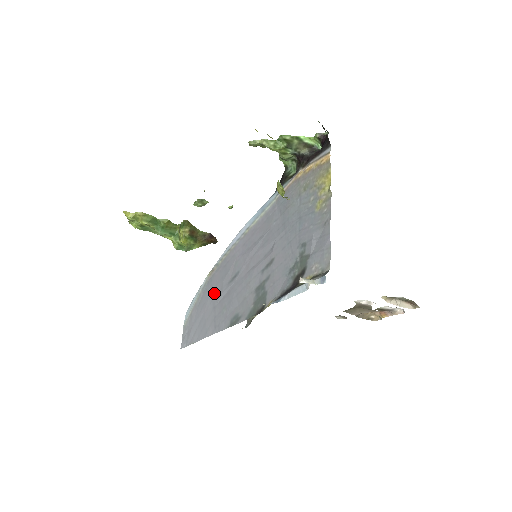
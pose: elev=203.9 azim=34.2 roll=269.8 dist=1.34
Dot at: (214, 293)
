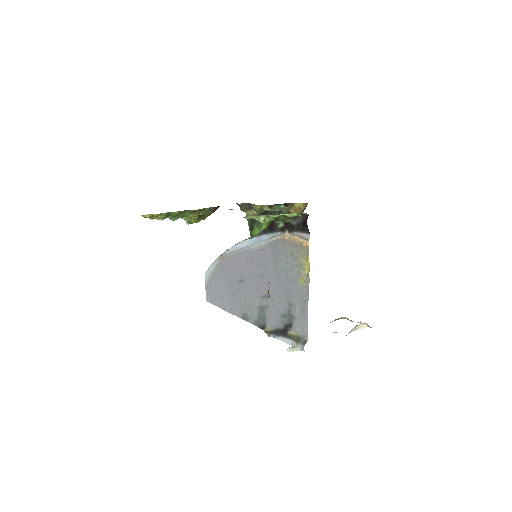
Dot at: (226, 279)
